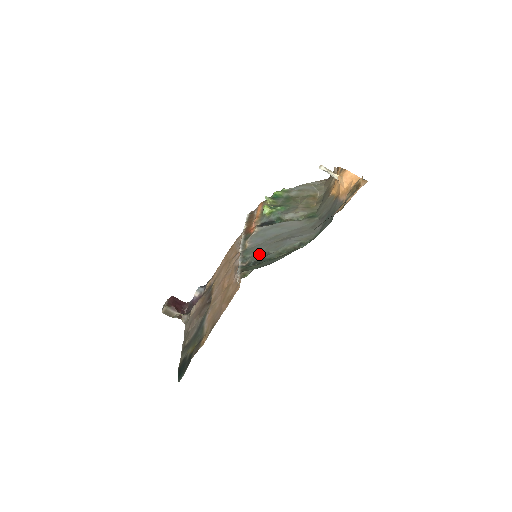
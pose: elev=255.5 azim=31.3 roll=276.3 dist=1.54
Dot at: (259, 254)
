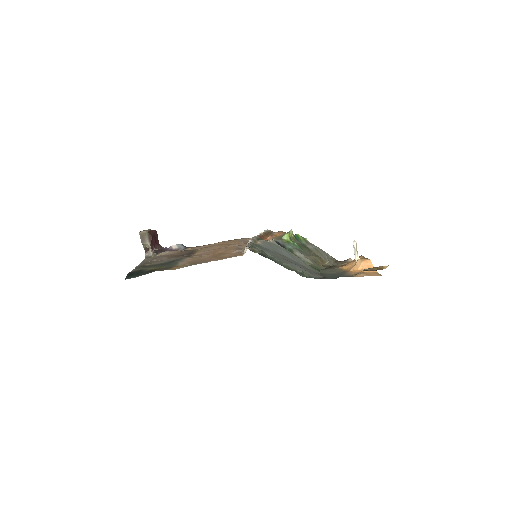
Dot at: (266, 253)
